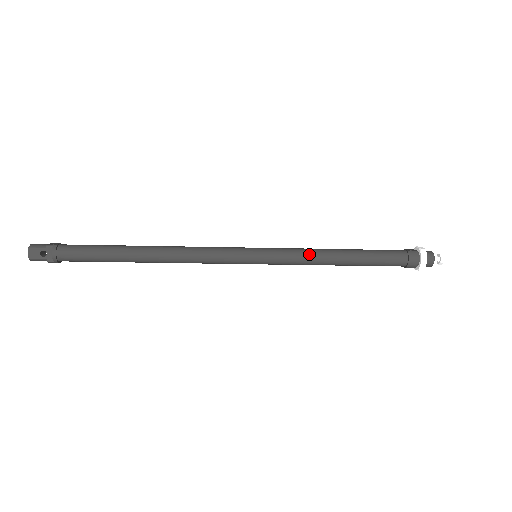
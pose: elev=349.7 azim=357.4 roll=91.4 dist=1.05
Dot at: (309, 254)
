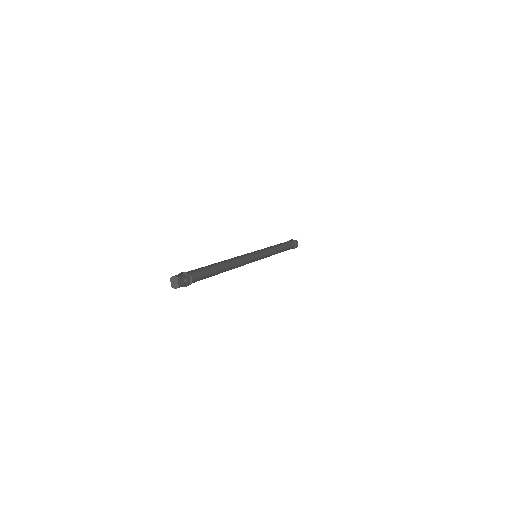
Dot at: (273, 249)
